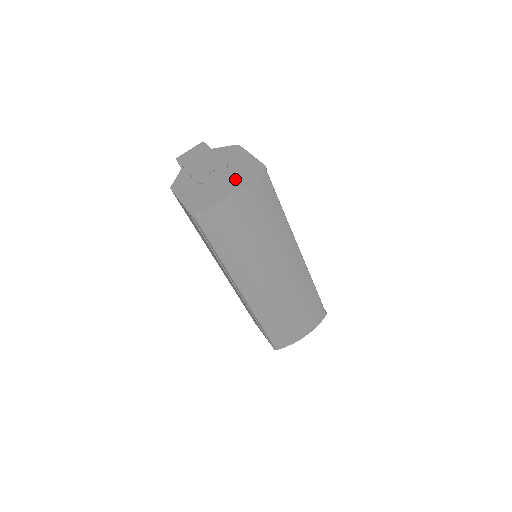
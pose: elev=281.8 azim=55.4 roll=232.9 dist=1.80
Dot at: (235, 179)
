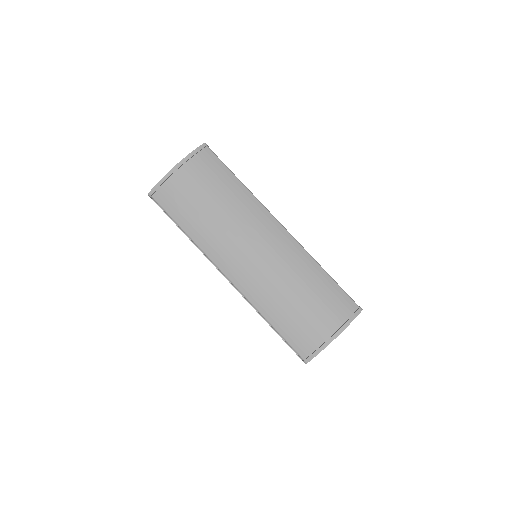
Dot at: occluded
